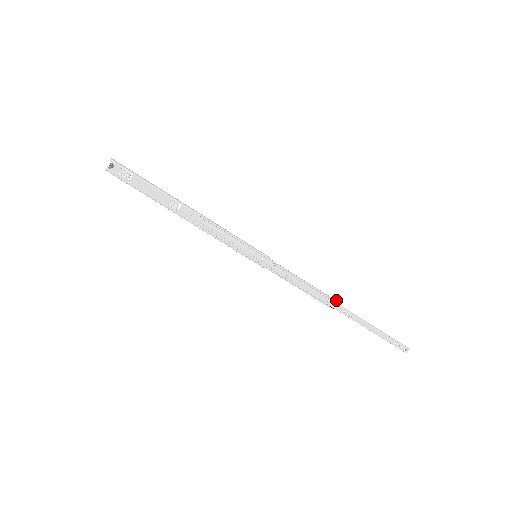
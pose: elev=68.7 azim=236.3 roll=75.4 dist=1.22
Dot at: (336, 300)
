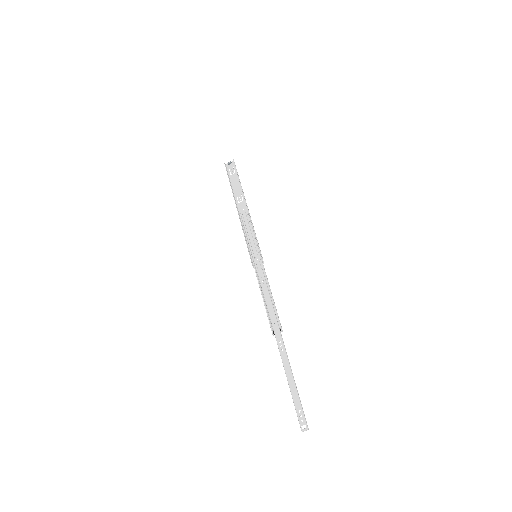
Dot at: occluded
